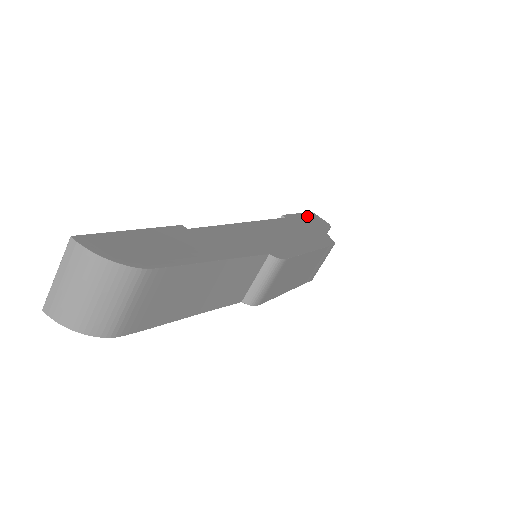
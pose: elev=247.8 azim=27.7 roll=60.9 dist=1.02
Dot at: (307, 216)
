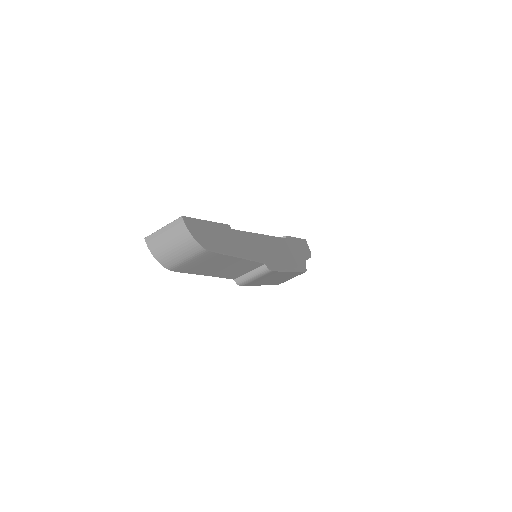
Dot at: (300, 242)
